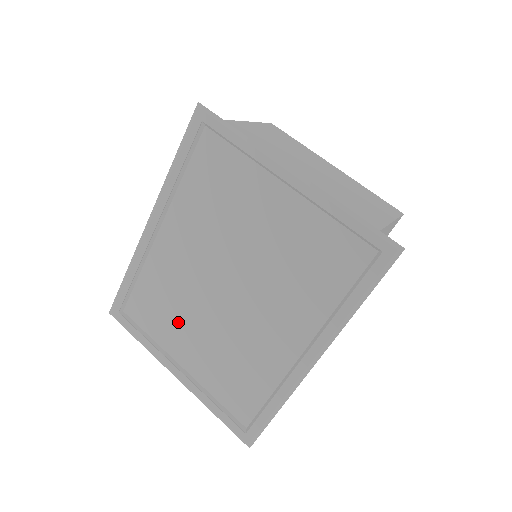
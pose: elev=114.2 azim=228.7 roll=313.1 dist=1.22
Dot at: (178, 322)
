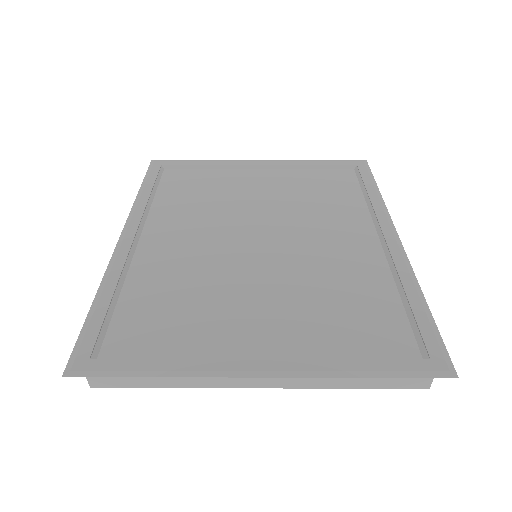
Dot at: (217, 306)
